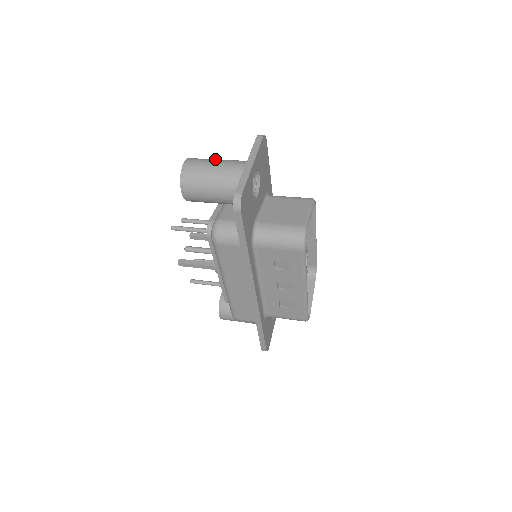
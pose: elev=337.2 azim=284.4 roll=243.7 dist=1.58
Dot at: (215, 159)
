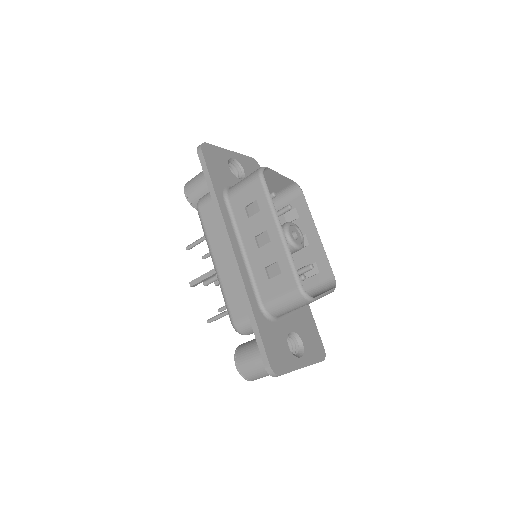
Dot at: occluded
